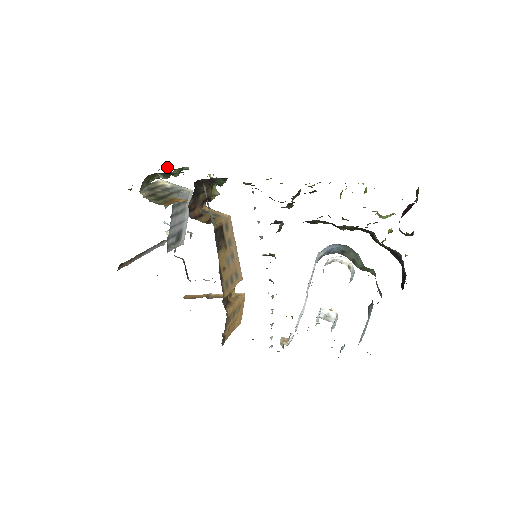
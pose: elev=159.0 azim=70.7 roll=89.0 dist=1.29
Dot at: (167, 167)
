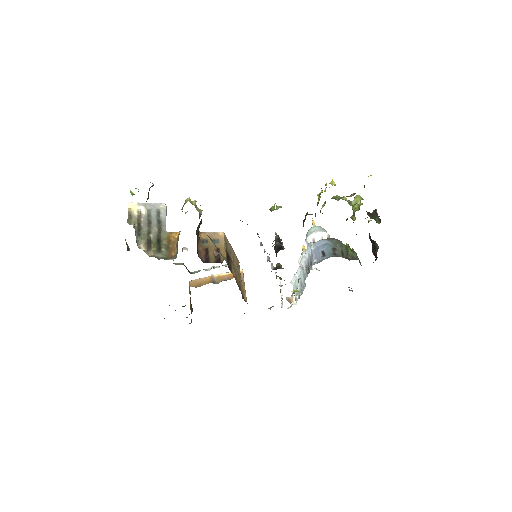
Dot at: (131, 192)
